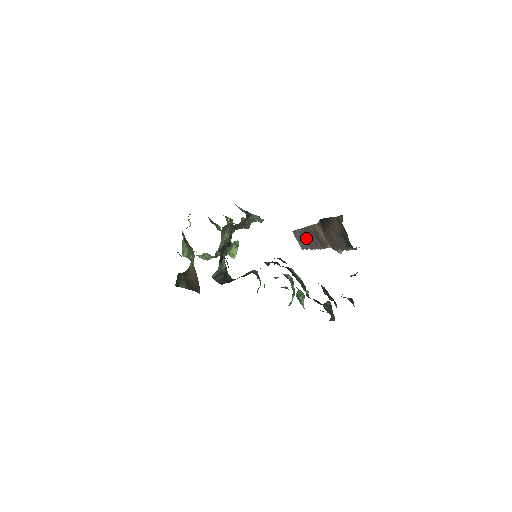
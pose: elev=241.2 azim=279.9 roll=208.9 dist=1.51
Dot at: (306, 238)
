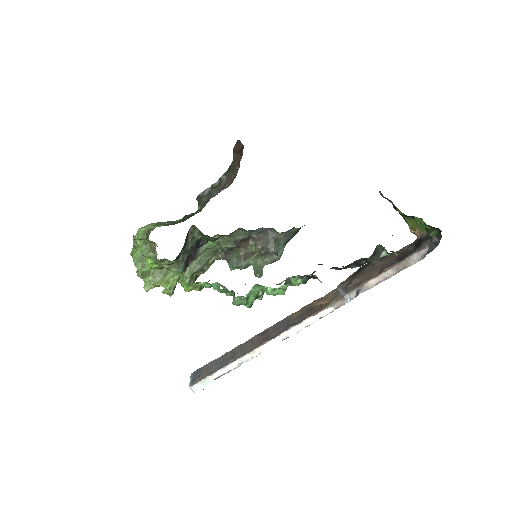
Dot at: (251, 343)
